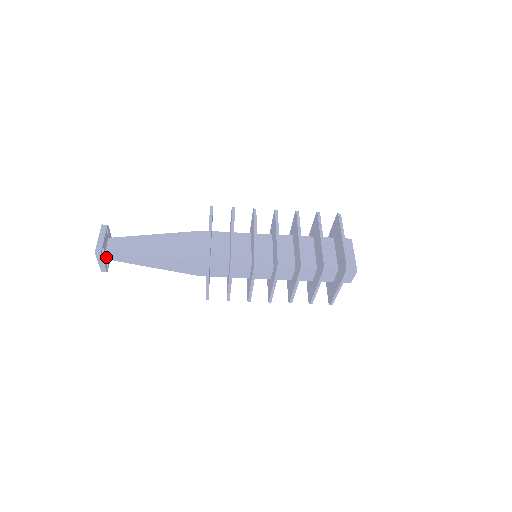
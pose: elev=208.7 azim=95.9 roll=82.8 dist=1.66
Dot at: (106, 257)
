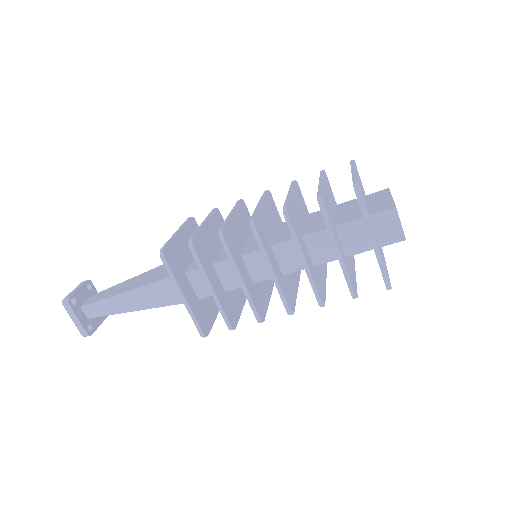
Dot at: (85, 315)
